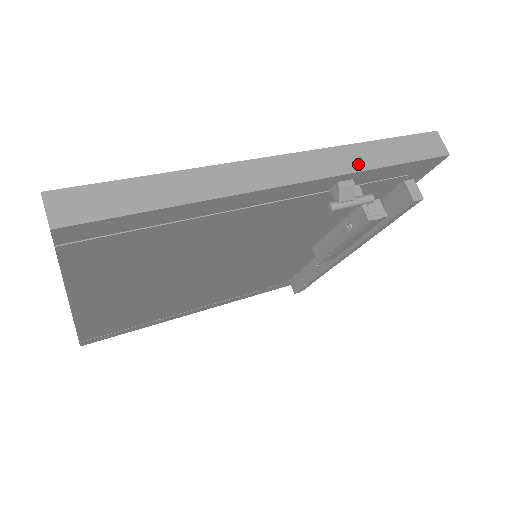
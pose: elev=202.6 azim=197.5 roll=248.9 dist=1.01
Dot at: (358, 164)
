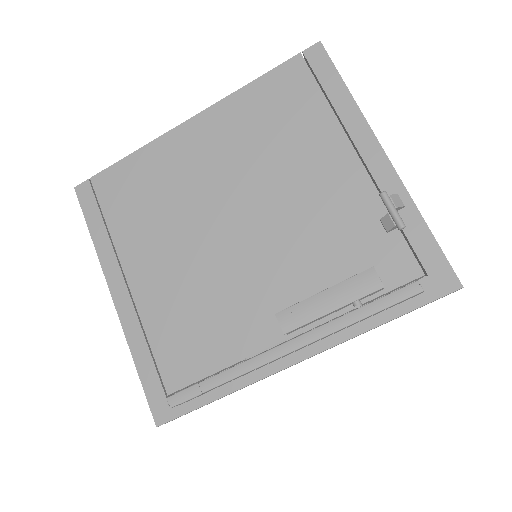
Dot at: (415, 206)
